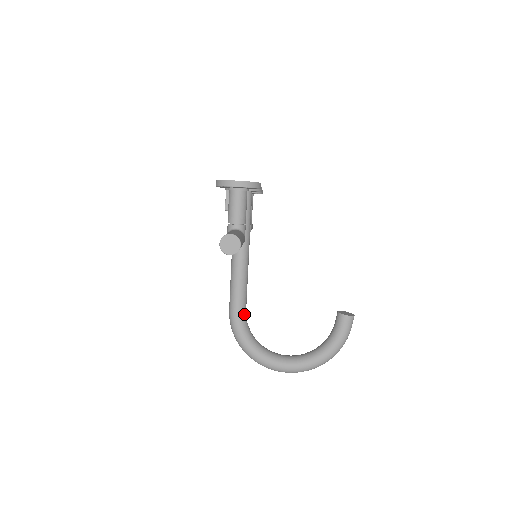
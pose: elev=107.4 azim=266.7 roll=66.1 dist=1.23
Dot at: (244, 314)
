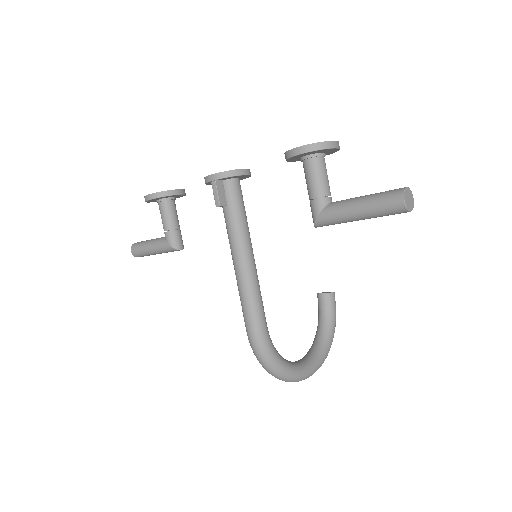
Dot at: (267, 329)
